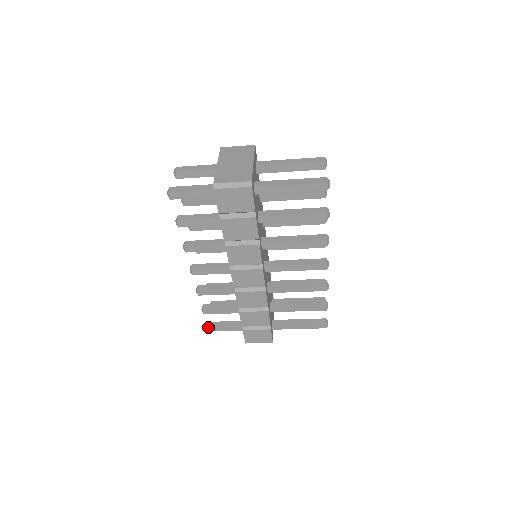
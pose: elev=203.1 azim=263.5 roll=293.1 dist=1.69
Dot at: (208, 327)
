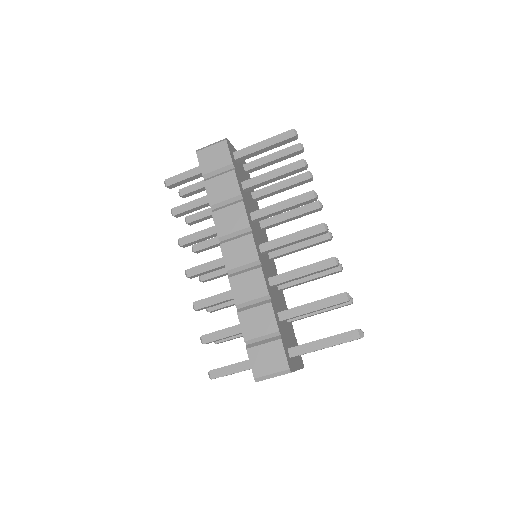
Dot at: (209, 371)
